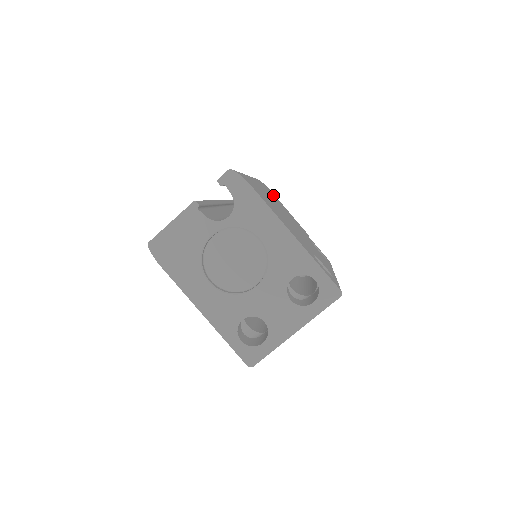
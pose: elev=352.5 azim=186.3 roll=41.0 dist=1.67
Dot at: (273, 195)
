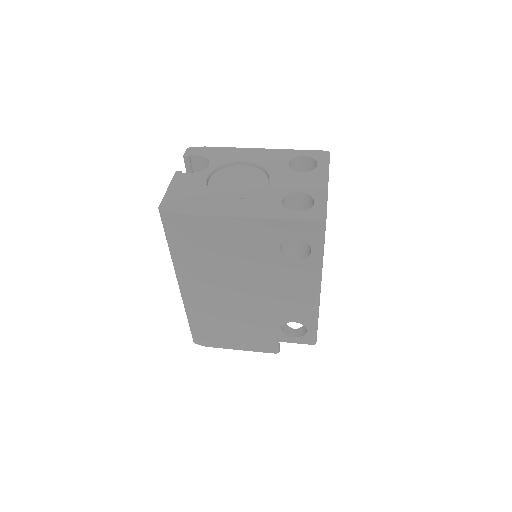
Dot at: occluded
